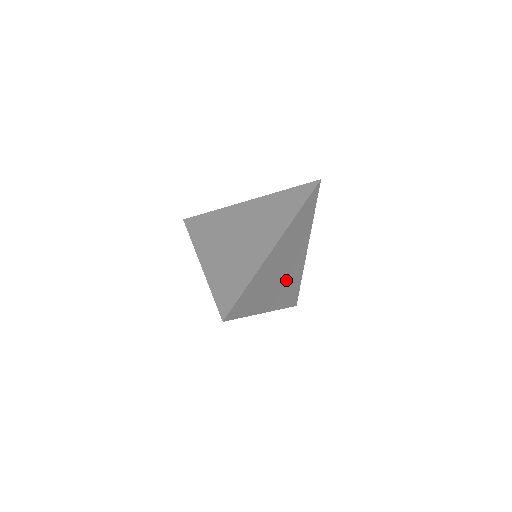
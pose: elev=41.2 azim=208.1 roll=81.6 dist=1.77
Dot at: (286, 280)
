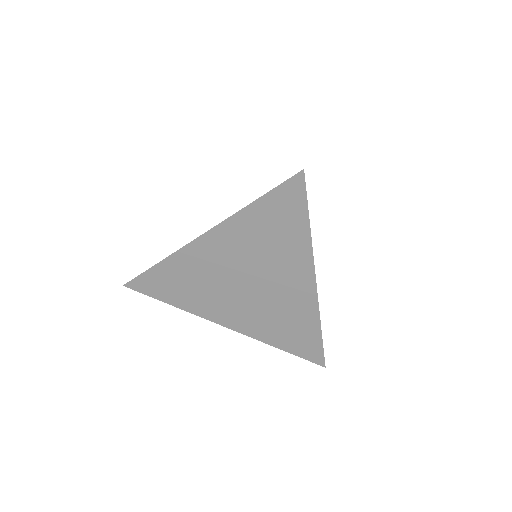
Dot at: occluded
